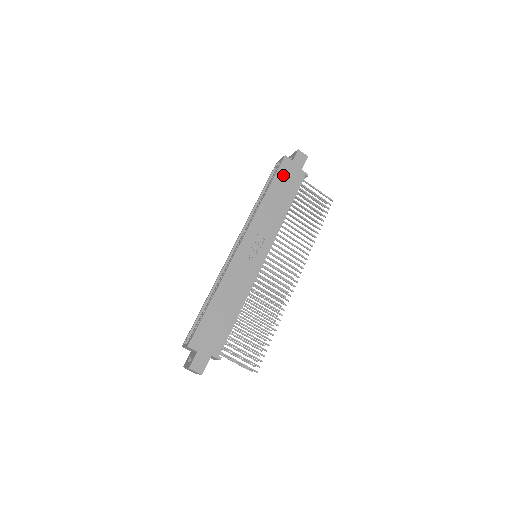
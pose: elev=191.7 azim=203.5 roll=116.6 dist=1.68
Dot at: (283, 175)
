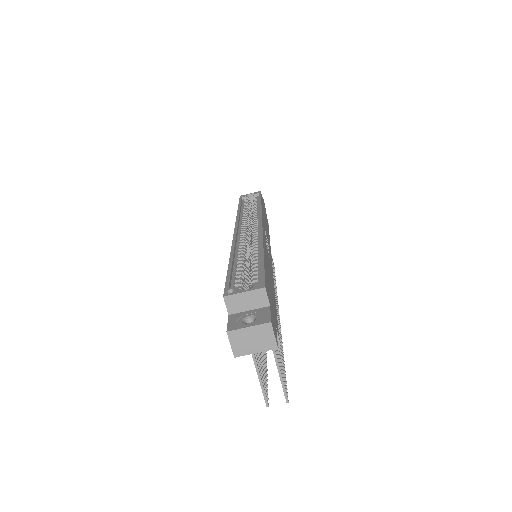
Dot at: occluded
